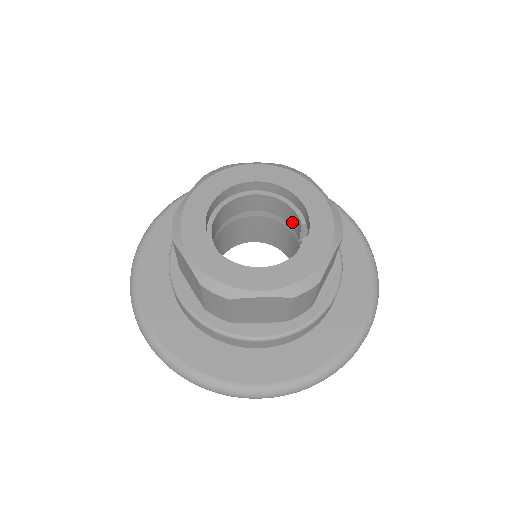
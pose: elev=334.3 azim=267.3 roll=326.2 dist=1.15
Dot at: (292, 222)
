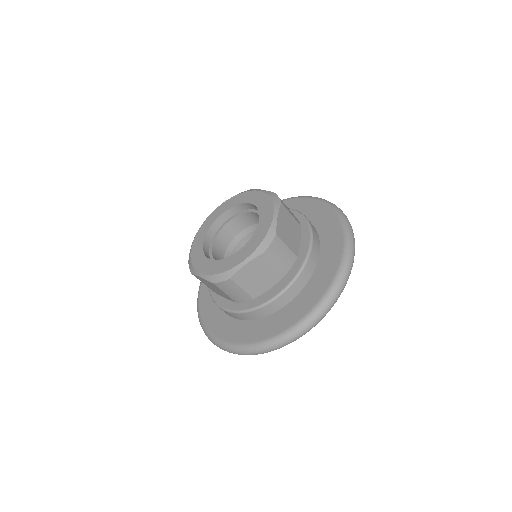
Dot at: occluded
